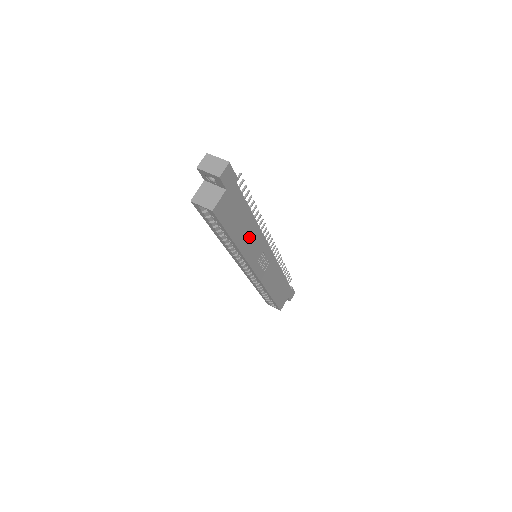
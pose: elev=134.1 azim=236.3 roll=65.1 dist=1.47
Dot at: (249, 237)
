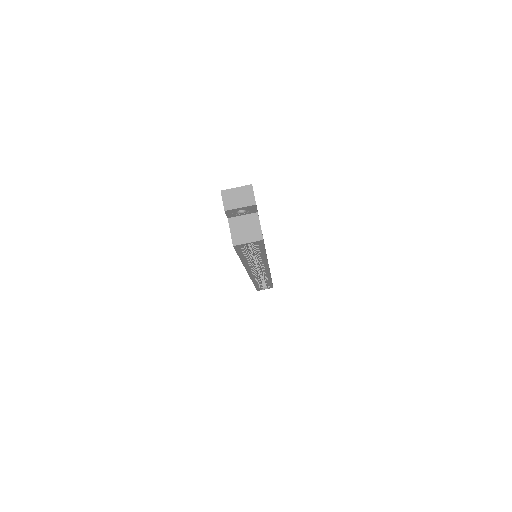
Dot at: occluded
